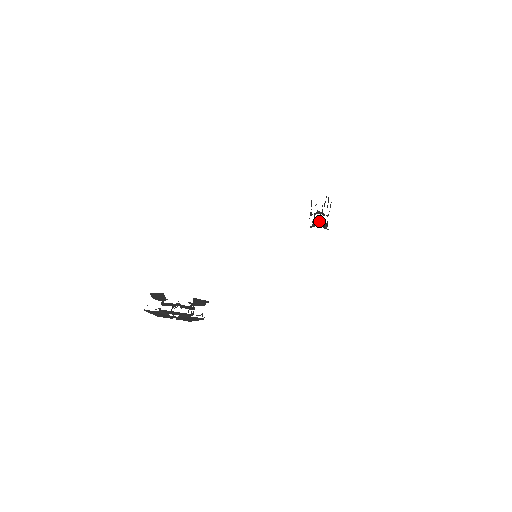
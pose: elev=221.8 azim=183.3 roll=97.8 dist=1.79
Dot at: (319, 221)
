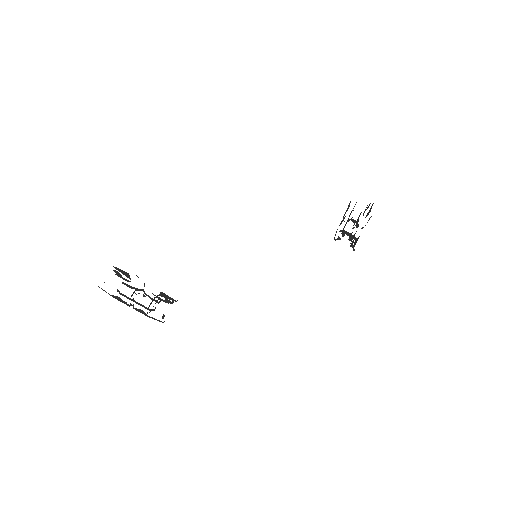
Dot at: (349, 233)
